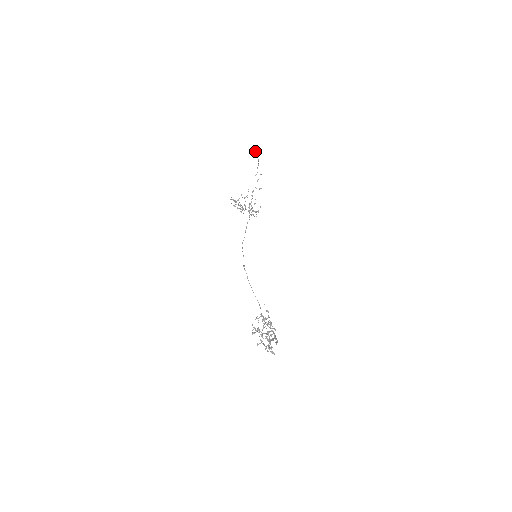
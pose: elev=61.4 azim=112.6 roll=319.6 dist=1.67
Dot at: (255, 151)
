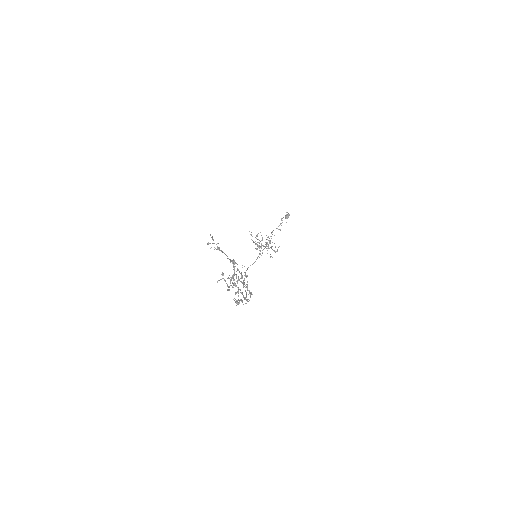
Dot at: (286, 214)
